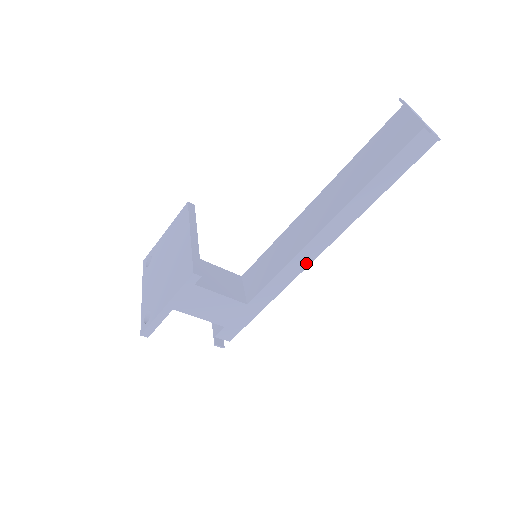
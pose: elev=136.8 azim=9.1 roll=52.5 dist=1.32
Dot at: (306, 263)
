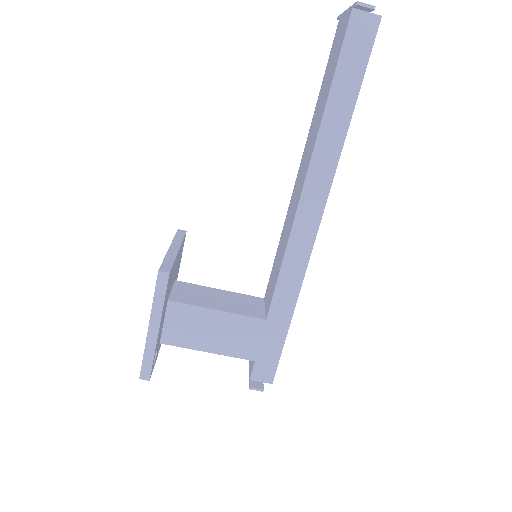
Dot at: (310, 239)
